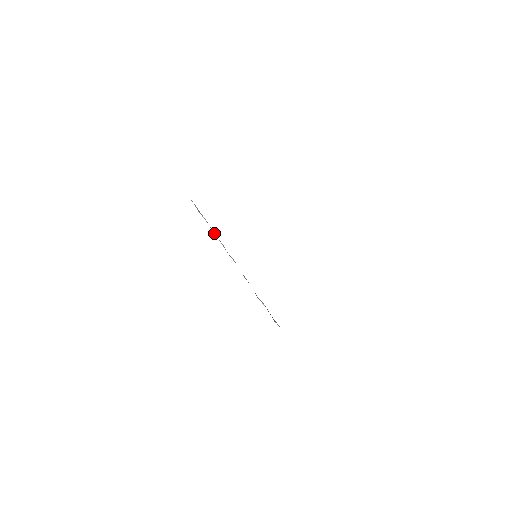
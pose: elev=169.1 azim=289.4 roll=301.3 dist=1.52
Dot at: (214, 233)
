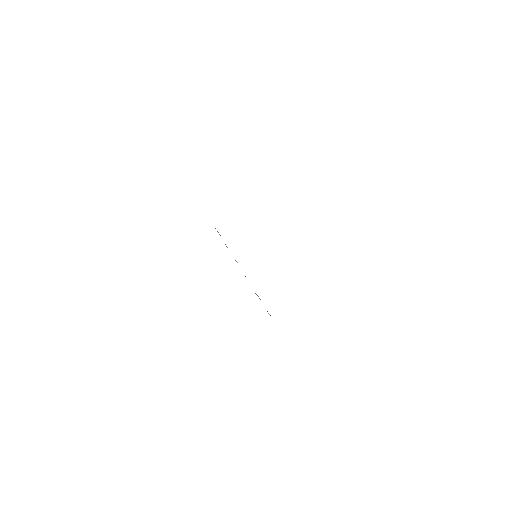
Dot at: occluded
